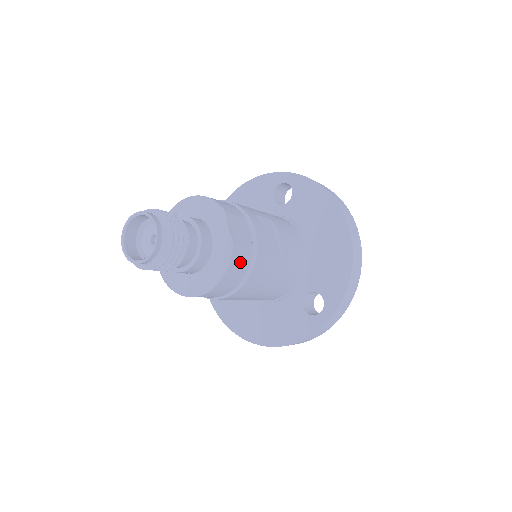
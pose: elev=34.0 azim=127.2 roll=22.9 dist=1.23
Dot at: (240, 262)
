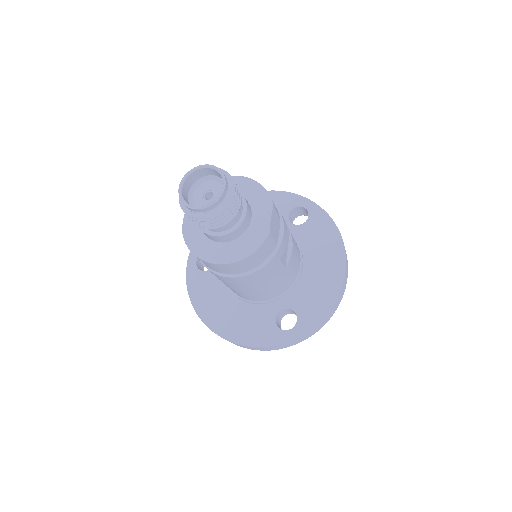
Dot at: (264, 252)
